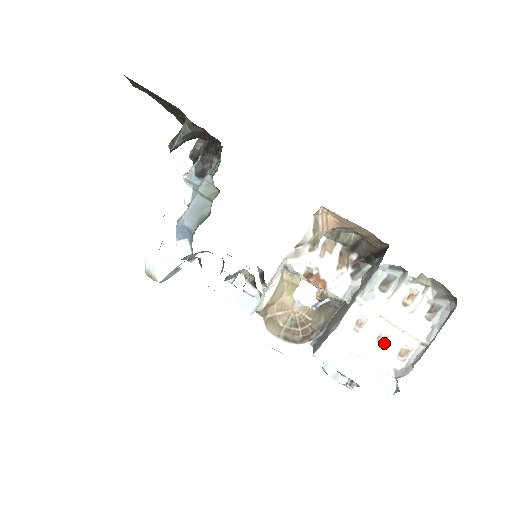
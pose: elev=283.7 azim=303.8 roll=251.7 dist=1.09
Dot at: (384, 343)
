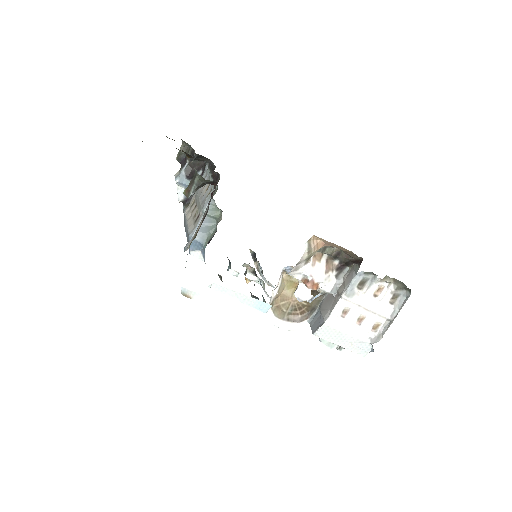
Dot at: (362, 322)
